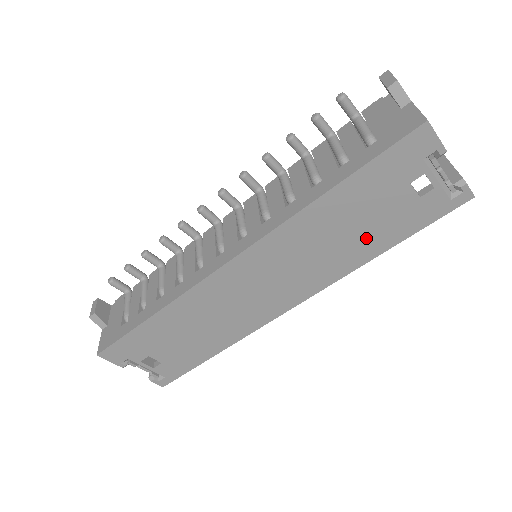
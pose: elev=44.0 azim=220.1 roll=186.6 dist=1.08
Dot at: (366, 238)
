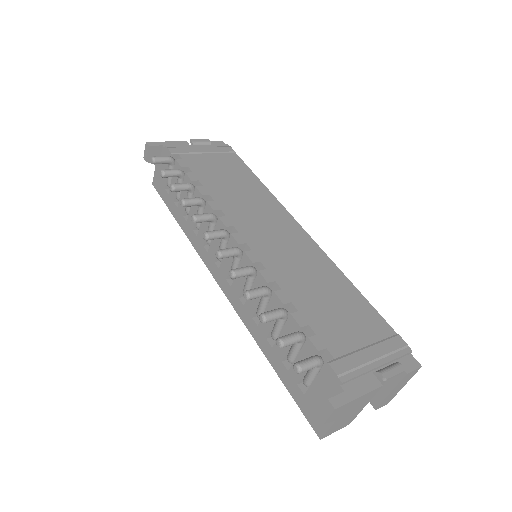
Dot at: occluded
